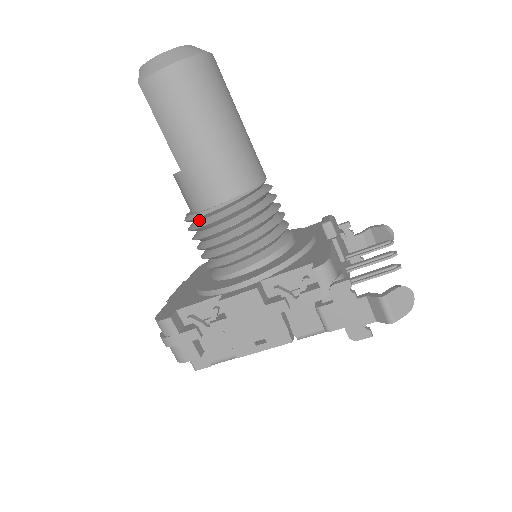
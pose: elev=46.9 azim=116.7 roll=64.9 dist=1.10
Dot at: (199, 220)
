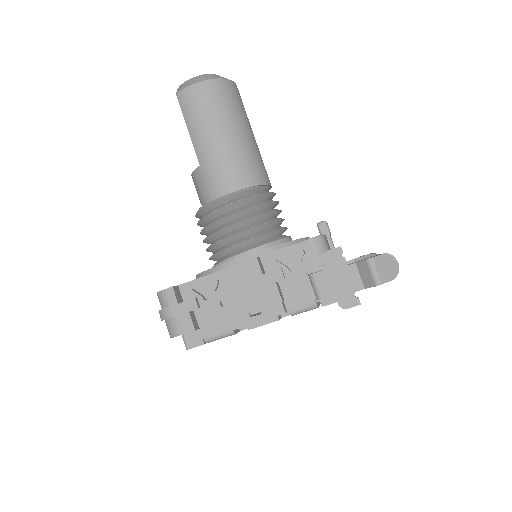
Dot at: (210, 210)
